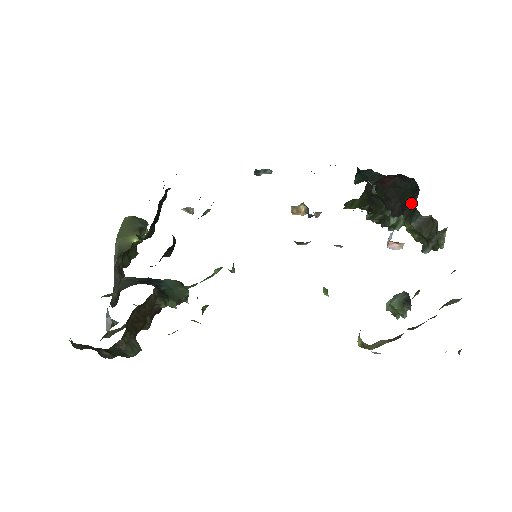
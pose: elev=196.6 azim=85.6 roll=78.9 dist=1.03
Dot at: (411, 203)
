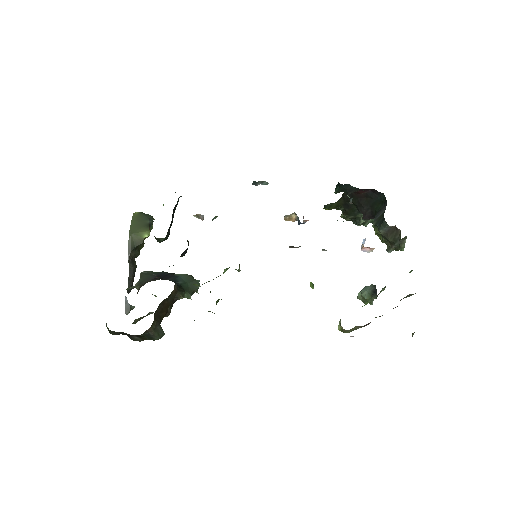
Dot at: (380, 213)
